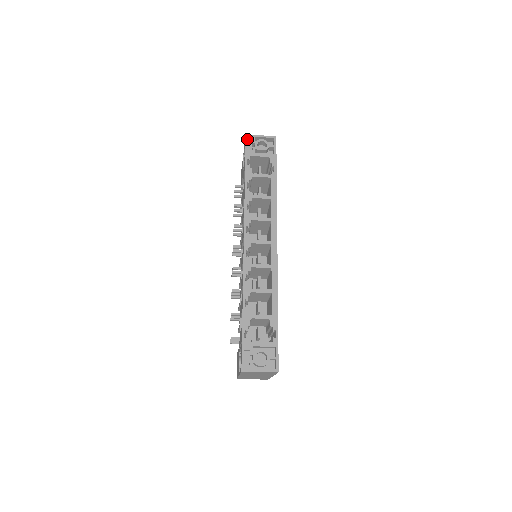
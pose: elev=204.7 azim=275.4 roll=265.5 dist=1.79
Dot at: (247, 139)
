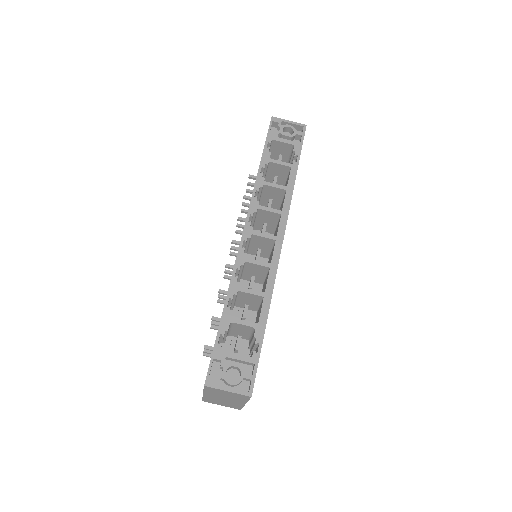
Dot at: (272, 122)
